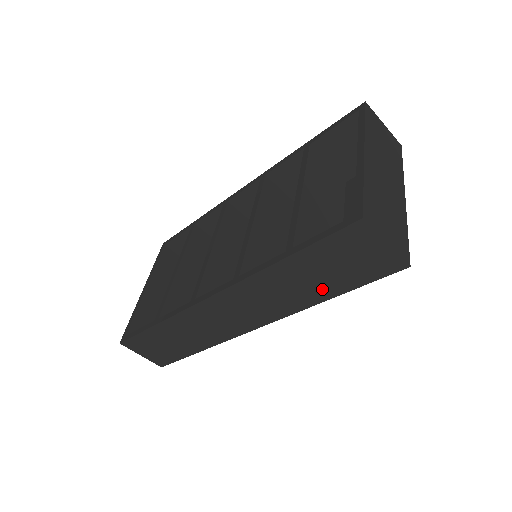
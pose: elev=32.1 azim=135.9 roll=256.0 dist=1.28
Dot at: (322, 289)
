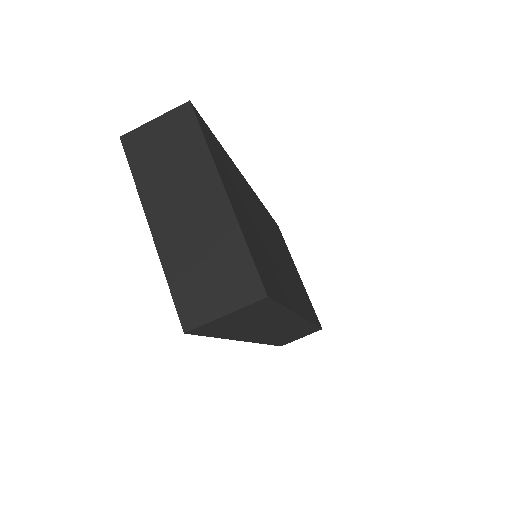
Dot at: (271, 316)
